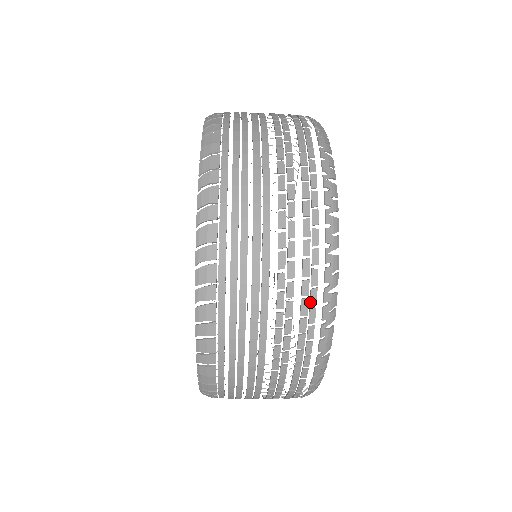
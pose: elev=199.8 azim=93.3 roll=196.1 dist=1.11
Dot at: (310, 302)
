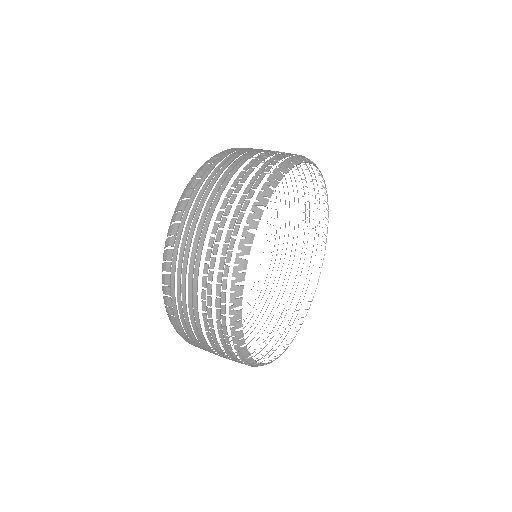
Dot at: (223, 333)
